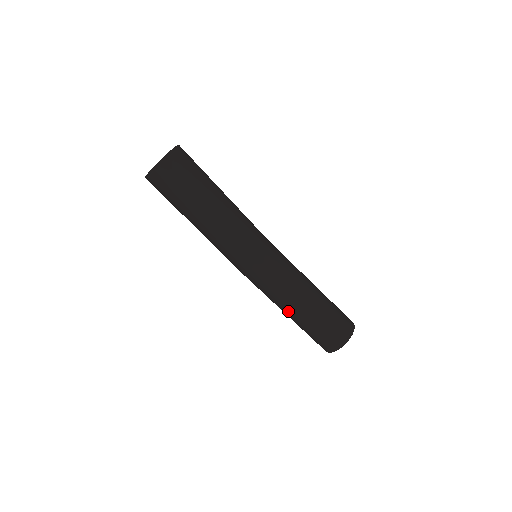
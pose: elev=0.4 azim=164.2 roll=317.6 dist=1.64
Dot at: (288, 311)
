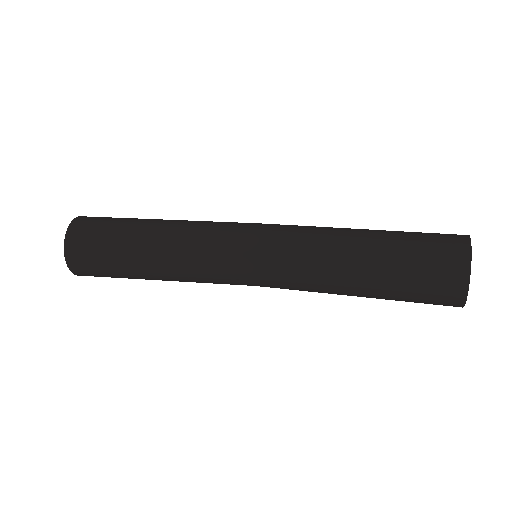
Dot at: (347, 295)
